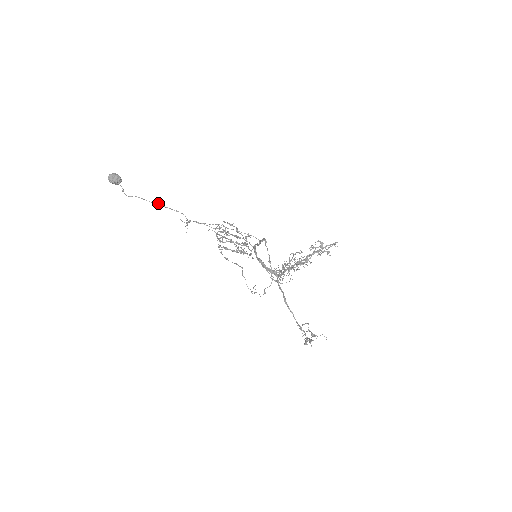
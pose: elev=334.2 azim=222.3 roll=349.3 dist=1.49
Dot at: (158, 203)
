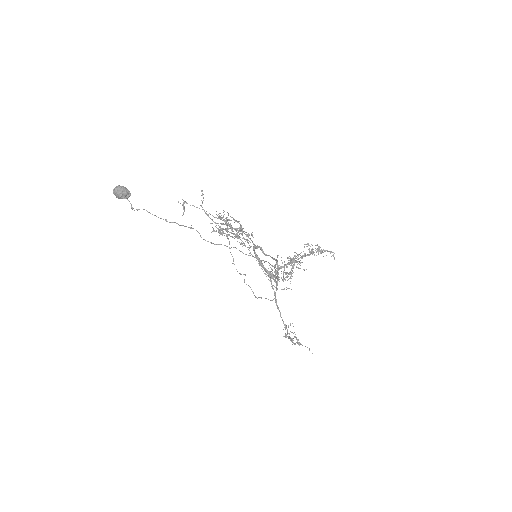
Dot at: (172, 222)
